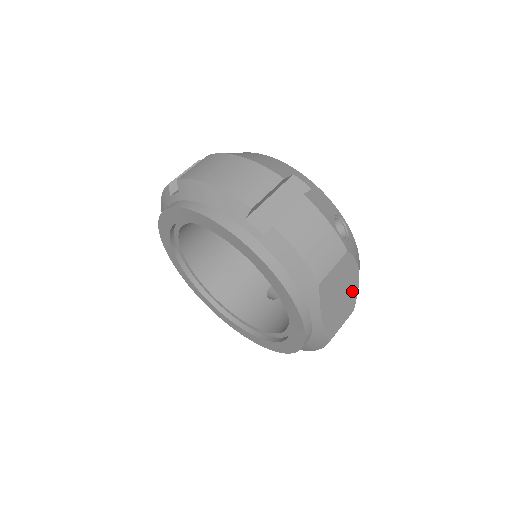
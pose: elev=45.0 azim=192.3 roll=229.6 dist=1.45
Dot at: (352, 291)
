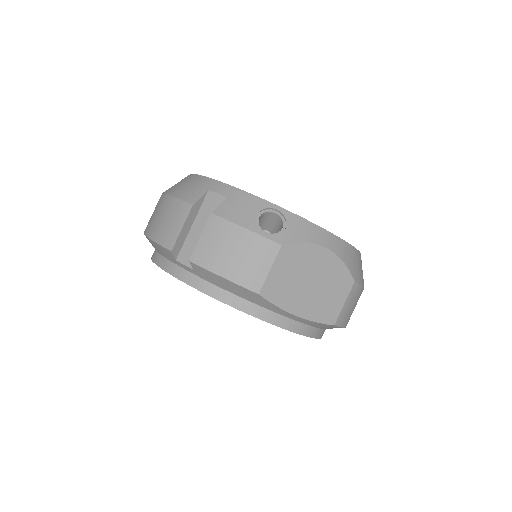
Dot at: (332, 269)
